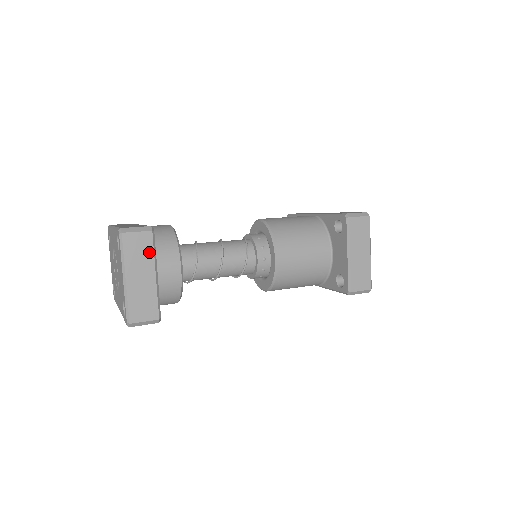
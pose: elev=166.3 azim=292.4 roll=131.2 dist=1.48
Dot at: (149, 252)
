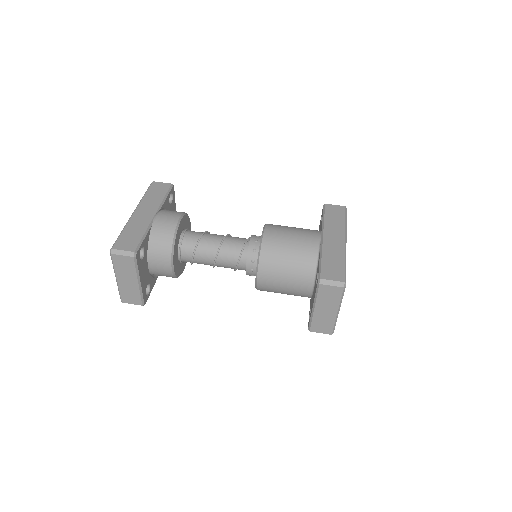
Dot at: (132, 269)
